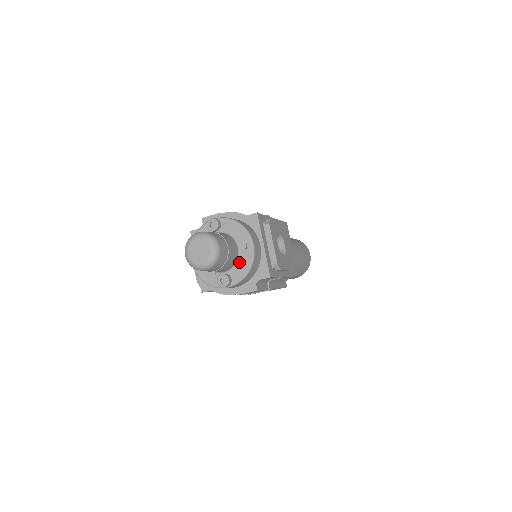
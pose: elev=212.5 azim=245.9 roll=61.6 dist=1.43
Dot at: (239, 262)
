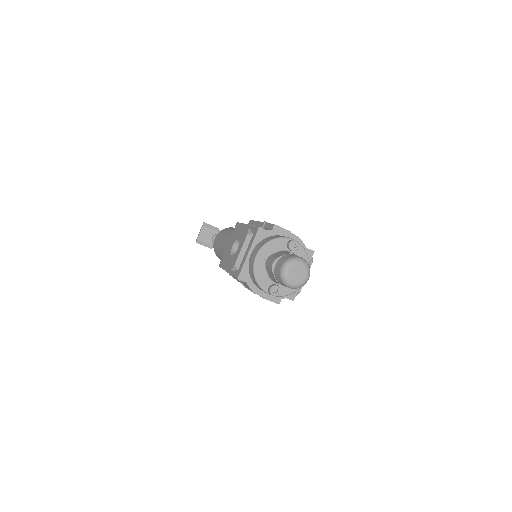
Dot at: occluded
